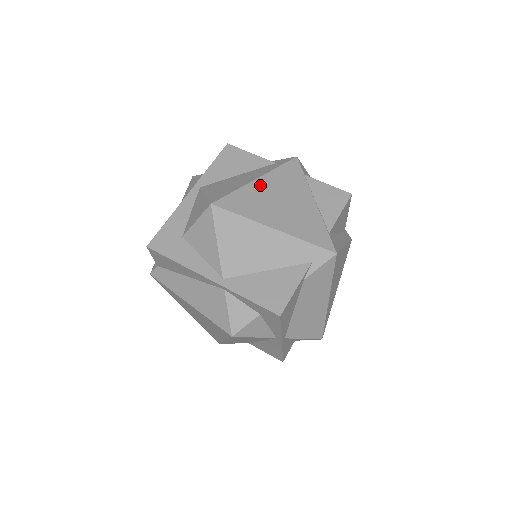
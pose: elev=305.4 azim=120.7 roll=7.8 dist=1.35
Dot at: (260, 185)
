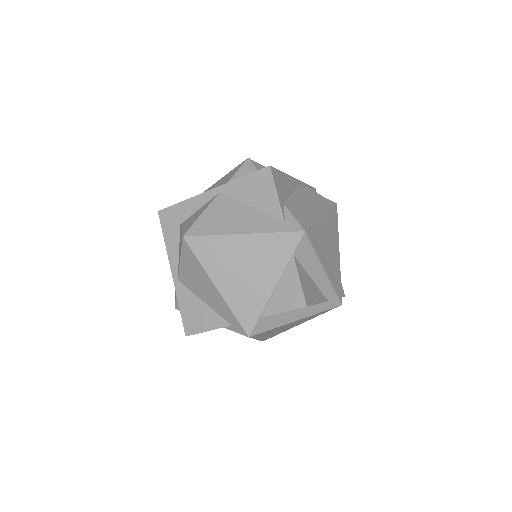
Dot at: (239, 242)
